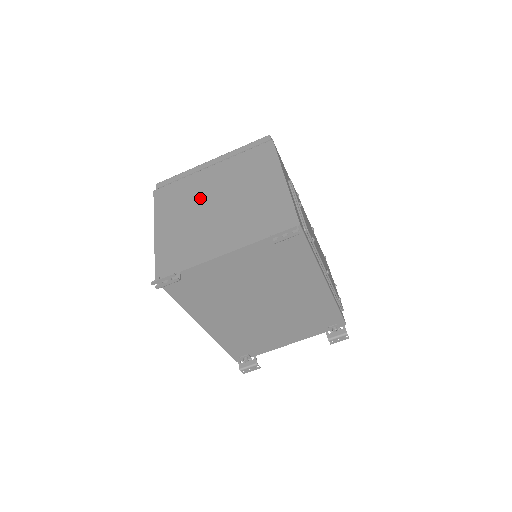
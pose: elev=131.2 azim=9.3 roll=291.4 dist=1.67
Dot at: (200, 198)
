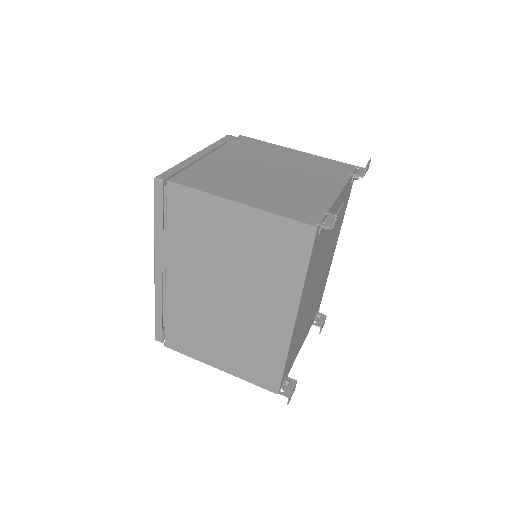
Dot at: (243, 172)
